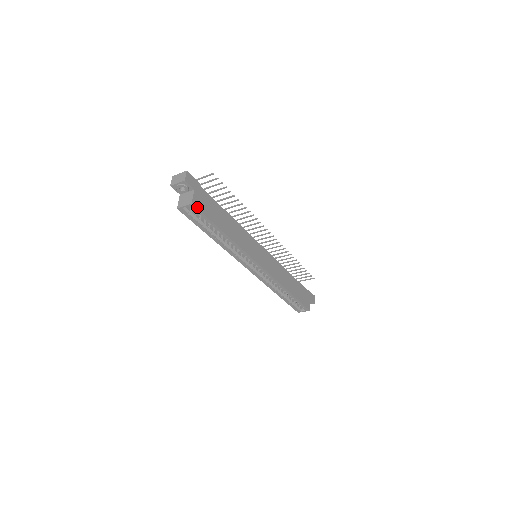
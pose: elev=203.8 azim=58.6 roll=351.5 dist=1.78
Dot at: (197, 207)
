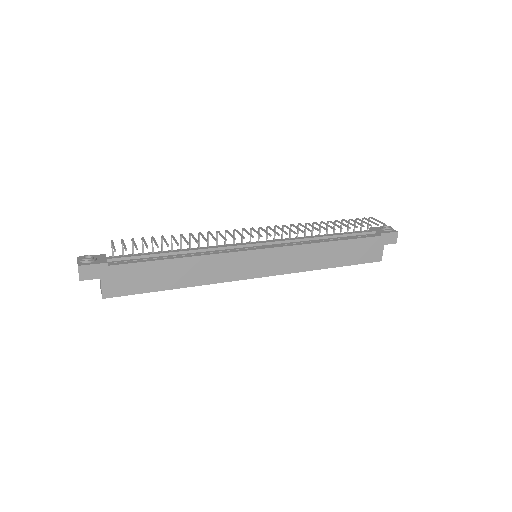
Dot at: (113, 295)
